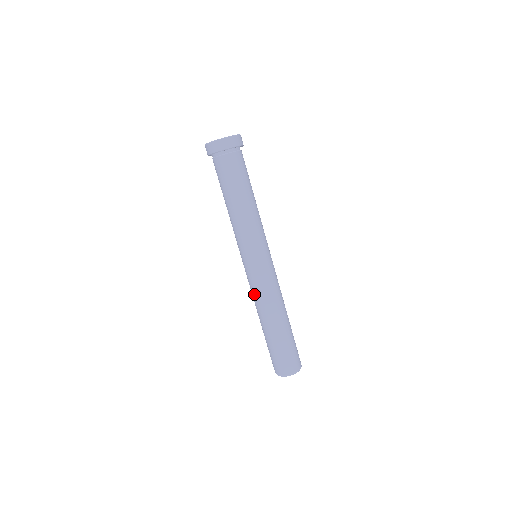
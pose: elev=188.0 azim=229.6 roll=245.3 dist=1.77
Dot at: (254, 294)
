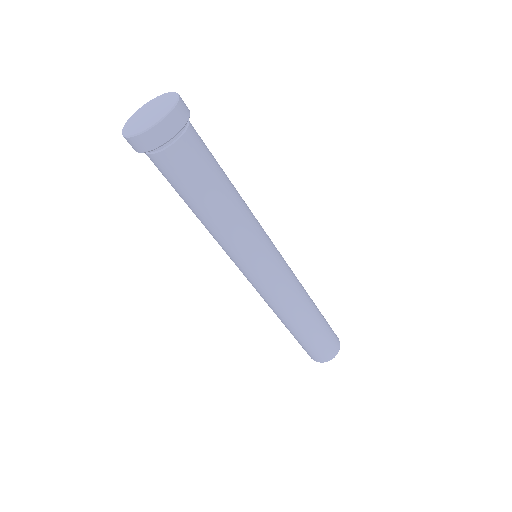
Dot at: (264, 300)
